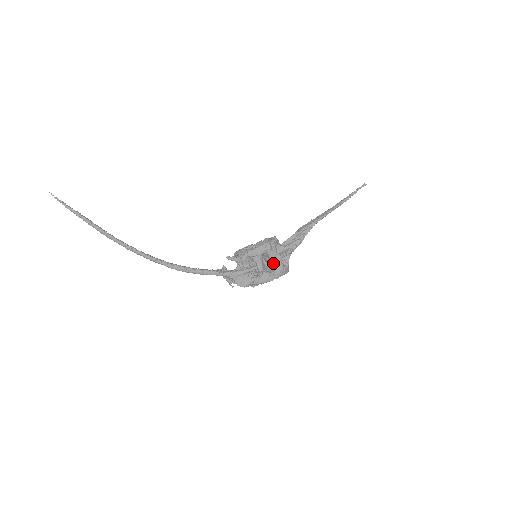
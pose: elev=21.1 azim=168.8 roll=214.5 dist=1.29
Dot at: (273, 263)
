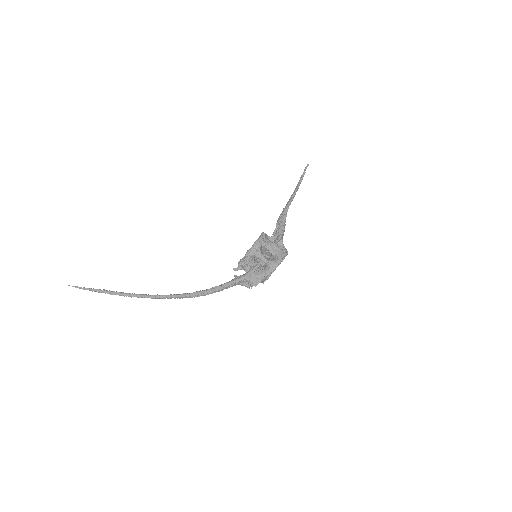
Dot at: (272, 251)
